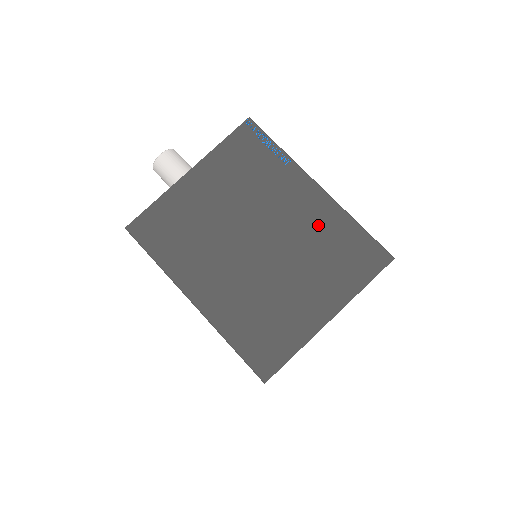
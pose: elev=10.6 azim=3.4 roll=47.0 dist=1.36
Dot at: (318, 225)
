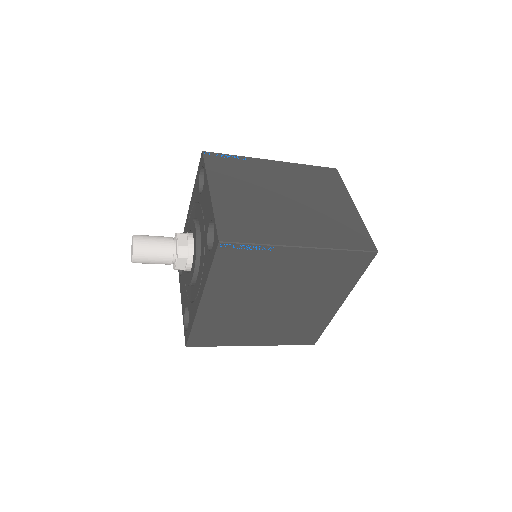
Dot at: (297, 175)
